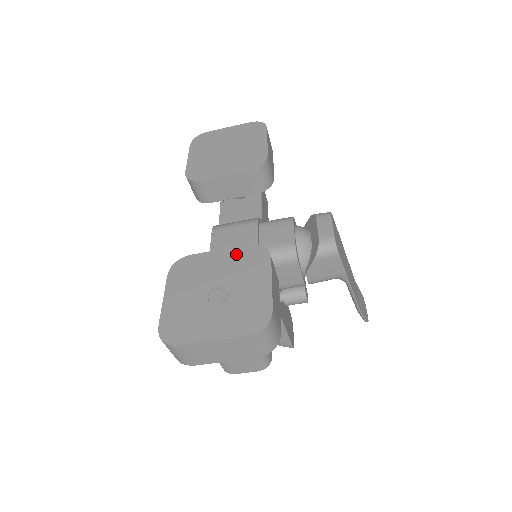
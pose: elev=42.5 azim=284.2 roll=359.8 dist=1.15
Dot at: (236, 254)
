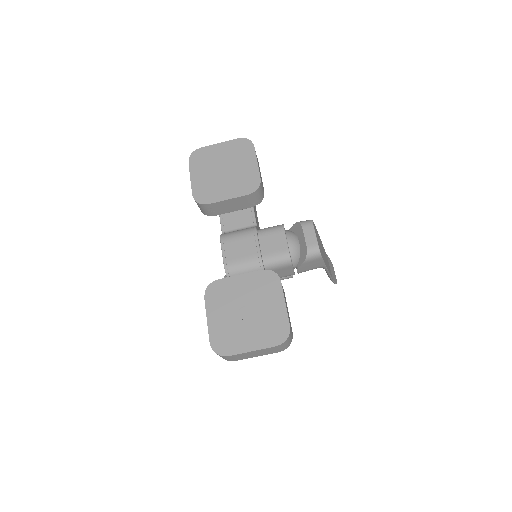
Dot at: (254, 279)
